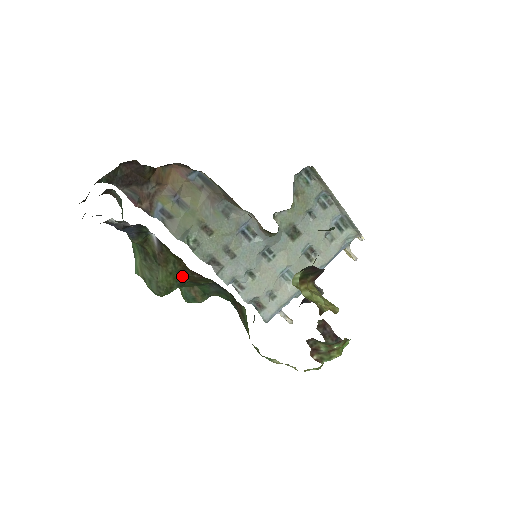
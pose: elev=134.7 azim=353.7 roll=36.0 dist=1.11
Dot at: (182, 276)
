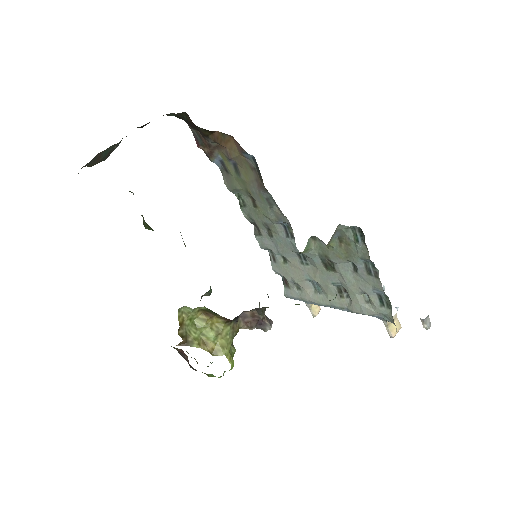
Dot at: occluded
